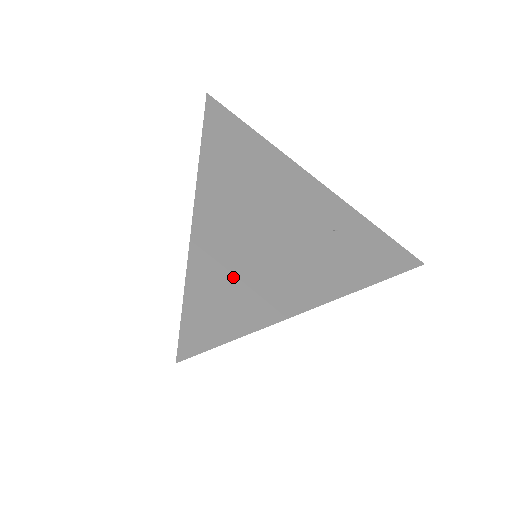
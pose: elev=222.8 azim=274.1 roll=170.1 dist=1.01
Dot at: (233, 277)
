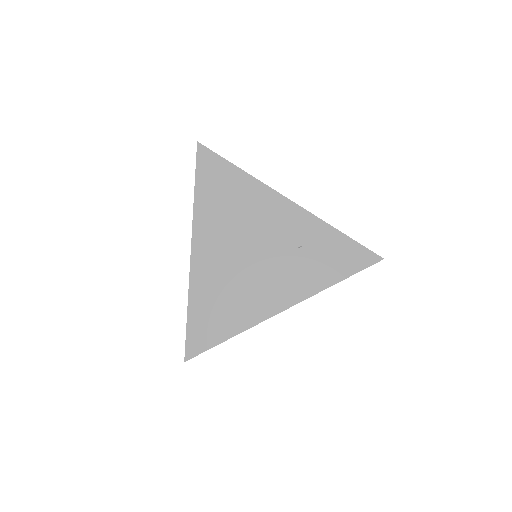
Dot at: (217, 303)
